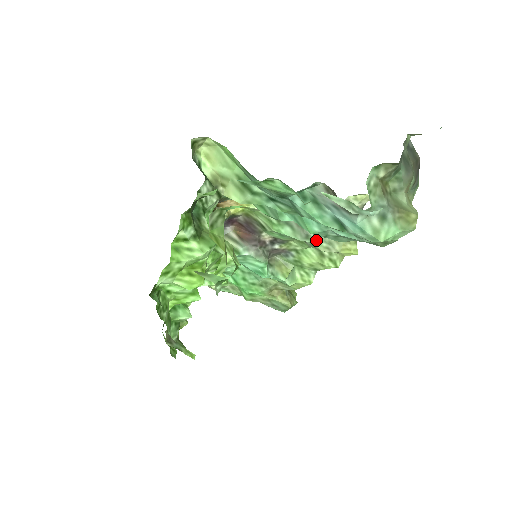
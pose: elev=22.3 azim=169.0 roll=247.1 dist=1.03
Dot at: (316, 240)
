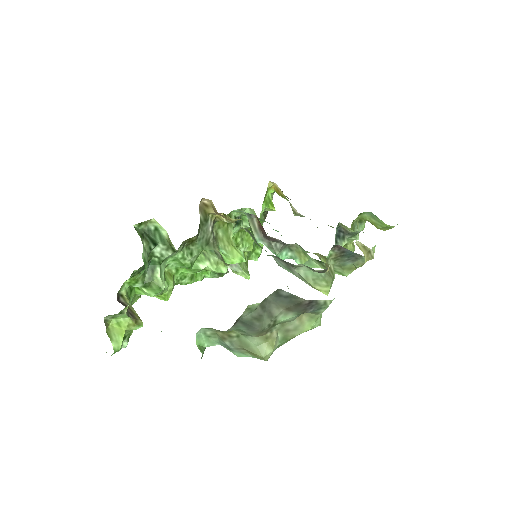
Dot at: (290, 272)
